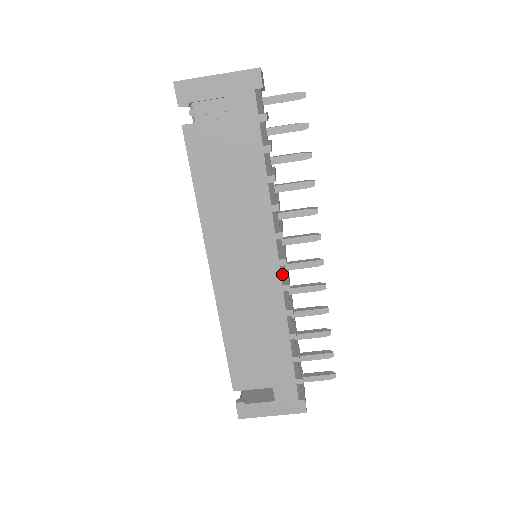
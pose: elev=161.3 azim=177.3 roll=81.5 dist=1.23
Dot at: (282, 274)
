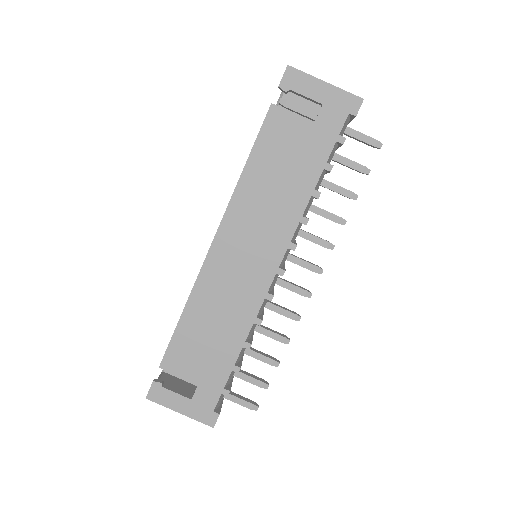
Dot at: (273, 283)
